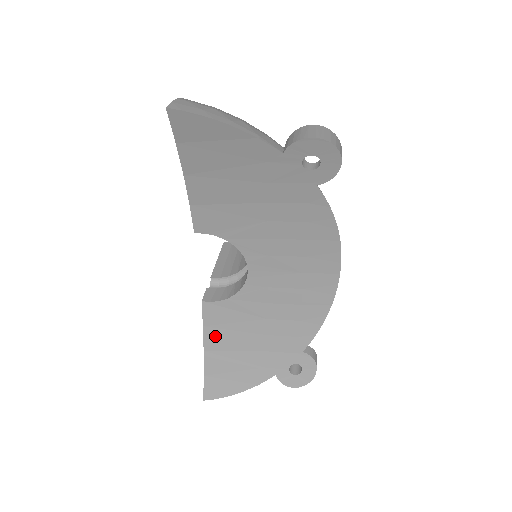
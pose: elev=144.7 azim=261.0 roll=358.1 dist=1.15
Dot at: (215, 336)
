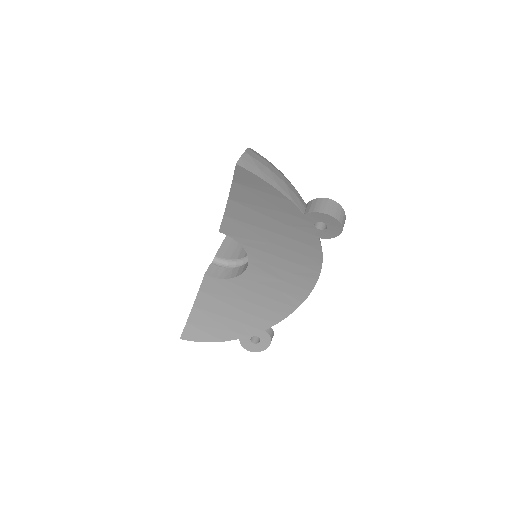
Dot at: (205, 299)
